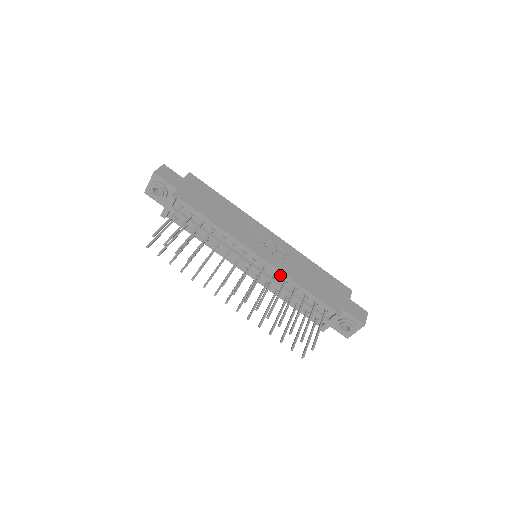
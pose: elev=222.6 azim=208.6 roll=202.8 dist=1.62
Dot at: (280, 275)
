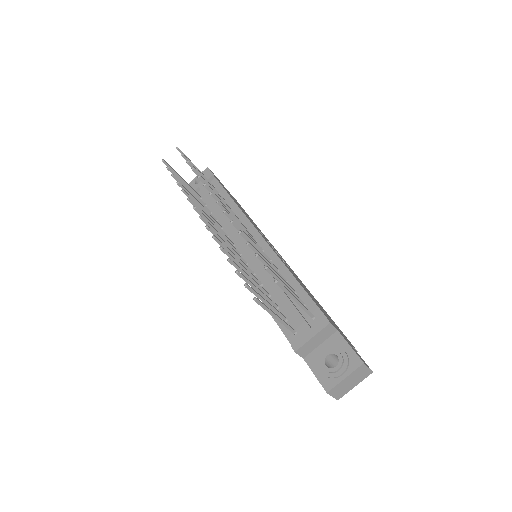
Dot at: (275, 261)
